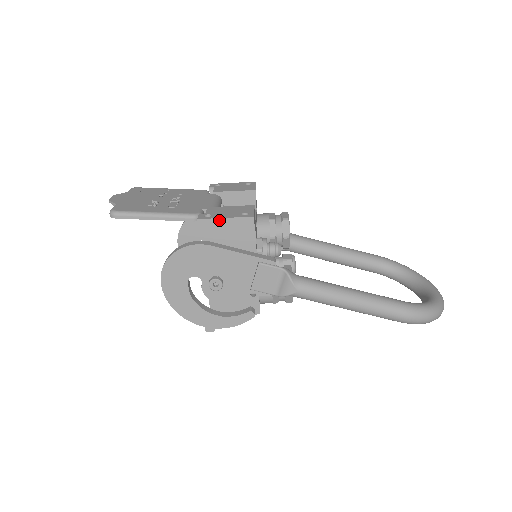
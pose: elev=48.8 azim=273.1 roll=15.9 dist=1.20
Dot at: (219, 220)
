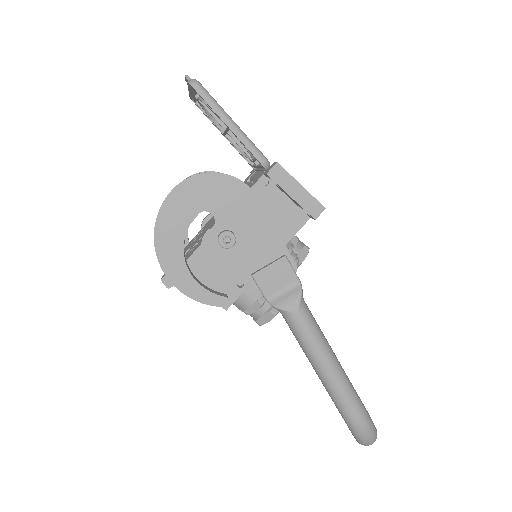
Dot at: (295, 182)
